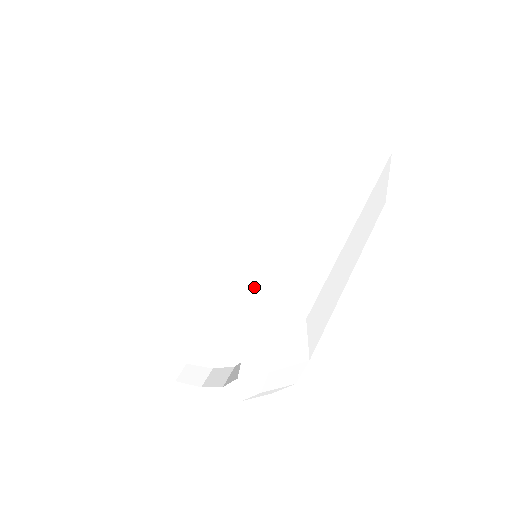
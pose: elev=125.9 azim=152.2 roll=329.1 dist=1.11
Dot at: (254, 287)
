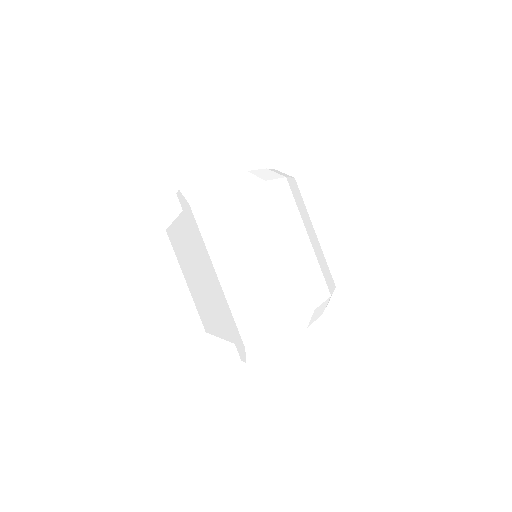
Dot at: (254, 353)
